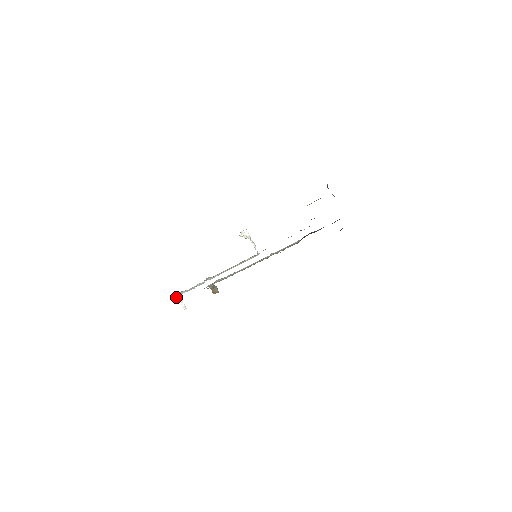
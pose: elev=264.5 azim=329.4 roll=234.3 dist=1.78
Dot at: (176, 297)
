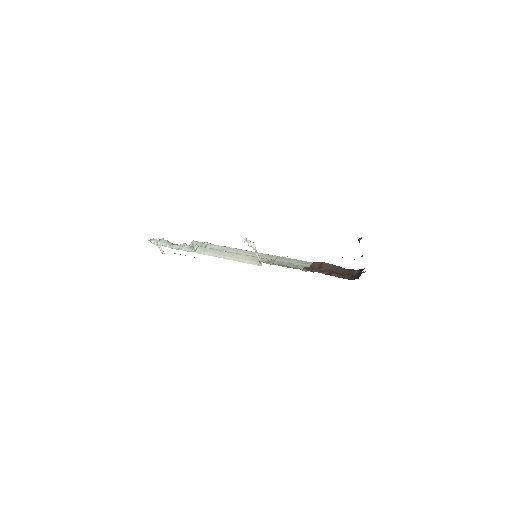
Dot at: (154, 244)
